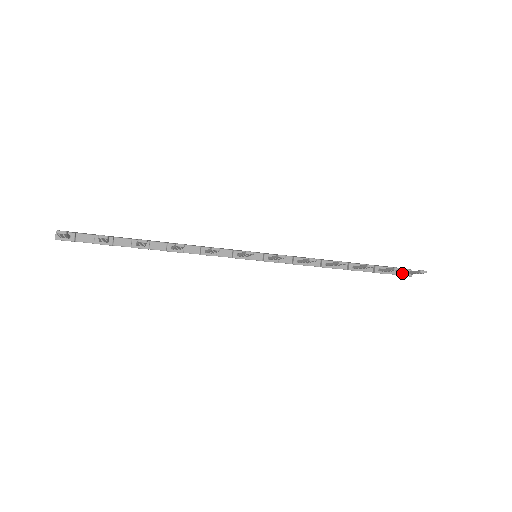
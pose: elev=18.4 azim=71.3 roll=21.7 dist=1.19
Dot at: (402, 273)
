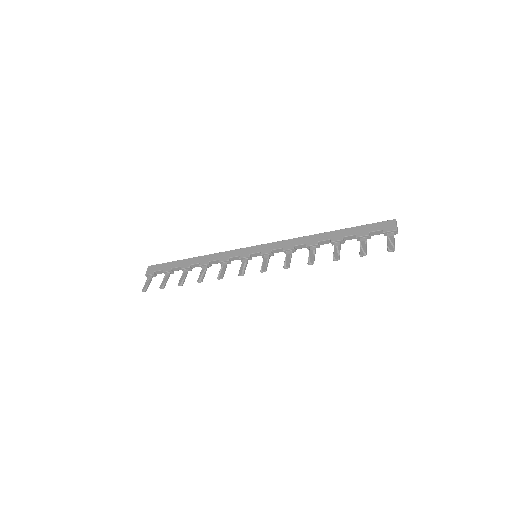
Dot at: (386, 235)
